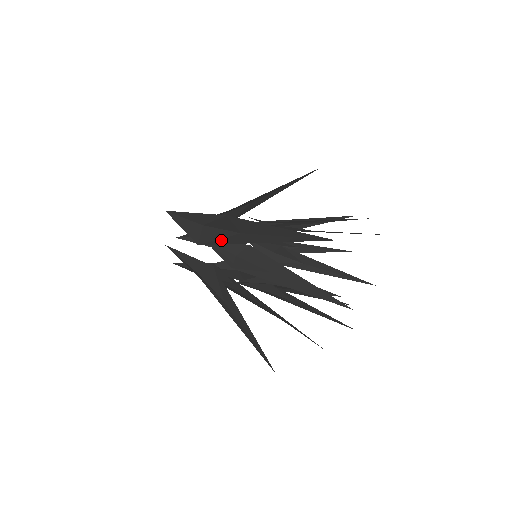
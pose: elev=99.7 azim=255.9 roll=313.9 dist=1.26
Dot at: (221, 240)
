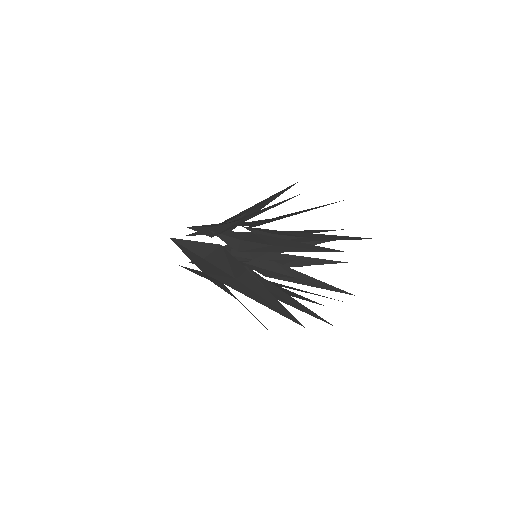
Dot at: (221, 278)
